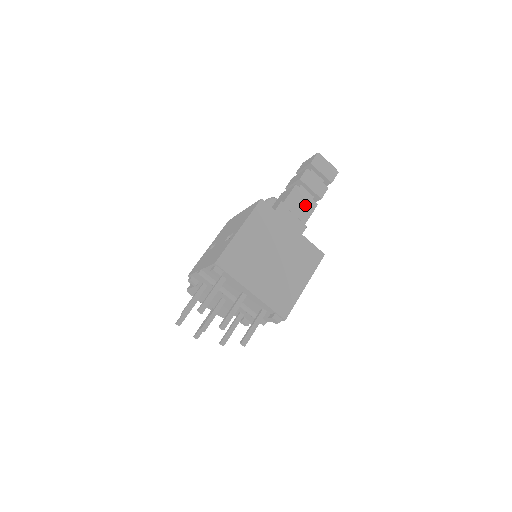
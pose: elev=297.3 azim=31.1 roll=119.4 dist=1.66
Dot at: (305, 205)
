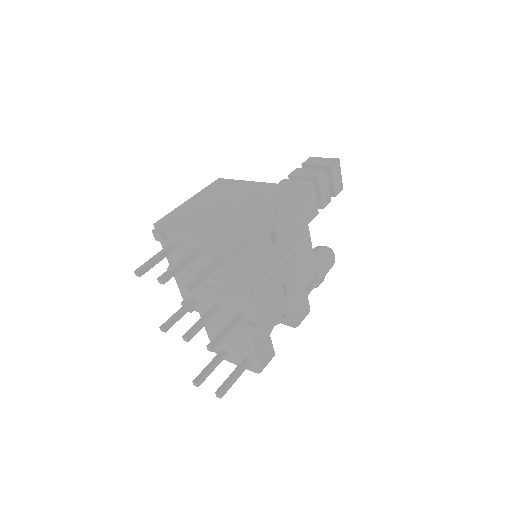
Dot at: occluded
